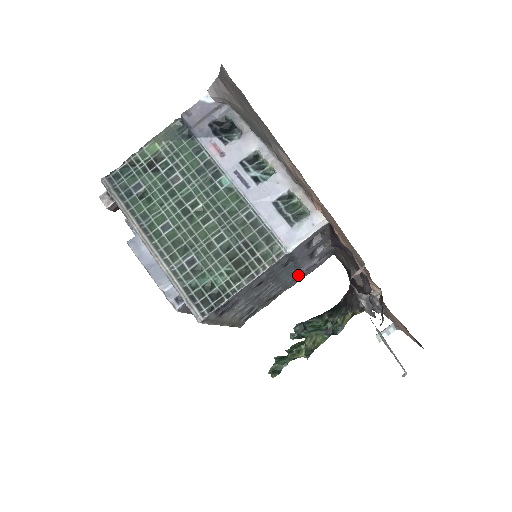
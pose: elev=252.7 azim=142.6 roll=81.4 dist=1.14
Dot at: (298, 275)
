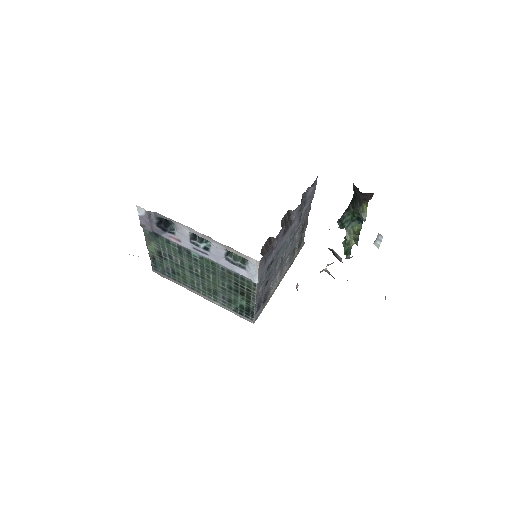
Dot at: (303, 214)
